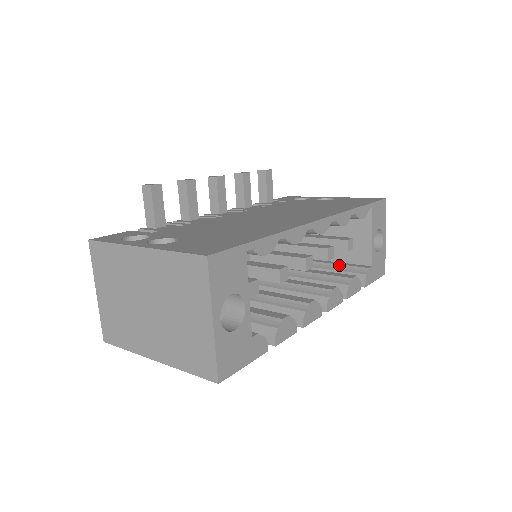
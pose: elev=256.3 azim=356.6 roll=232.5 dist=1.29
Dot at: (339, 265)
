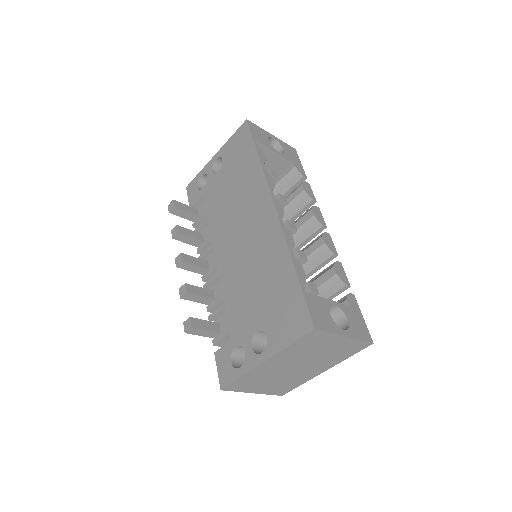
Dot at: (277, 185)
